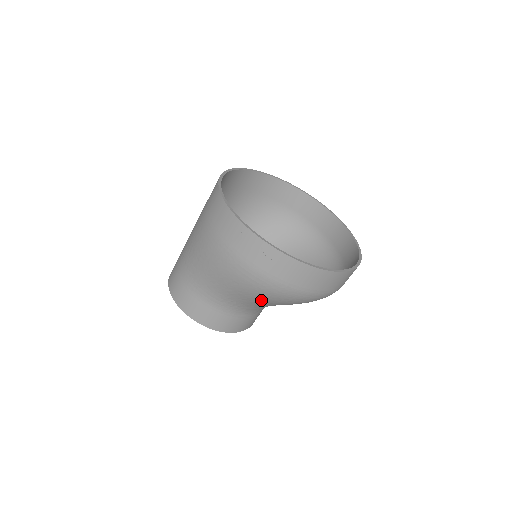
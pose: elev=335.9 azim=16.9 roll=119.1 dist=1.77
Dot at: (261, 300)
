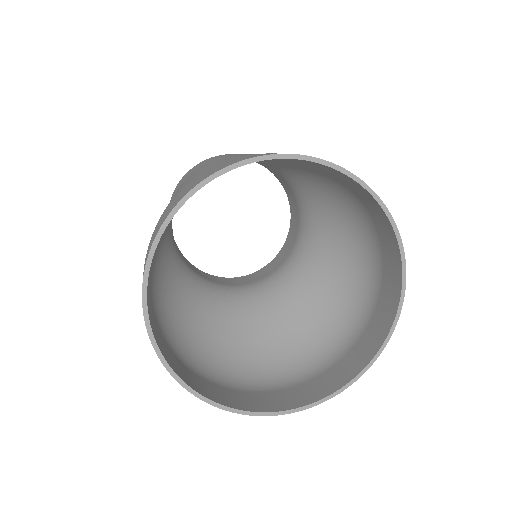
Dot at: (183, 319)
